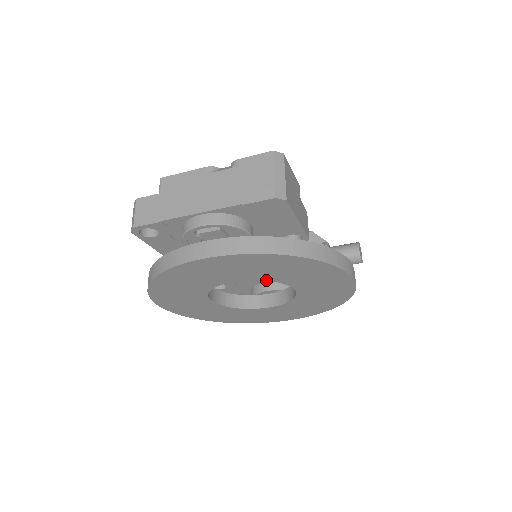
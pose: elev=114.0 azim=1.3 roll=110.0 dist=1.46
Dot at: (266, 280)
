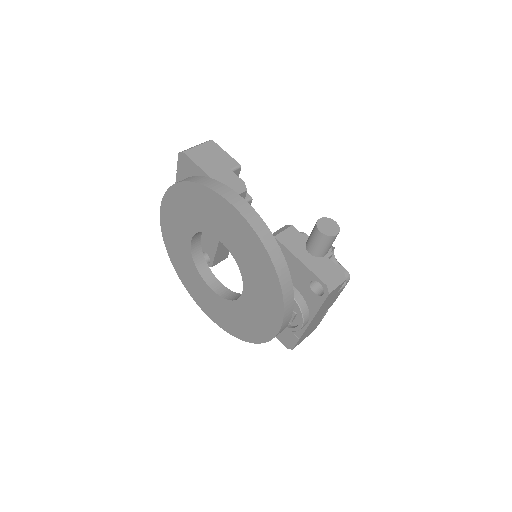
Dot at: (199, 231)
